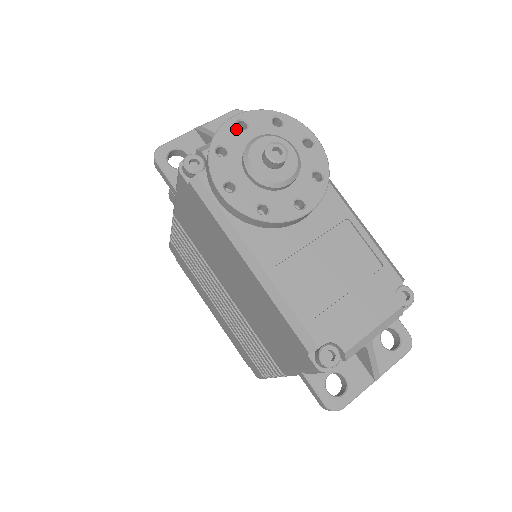
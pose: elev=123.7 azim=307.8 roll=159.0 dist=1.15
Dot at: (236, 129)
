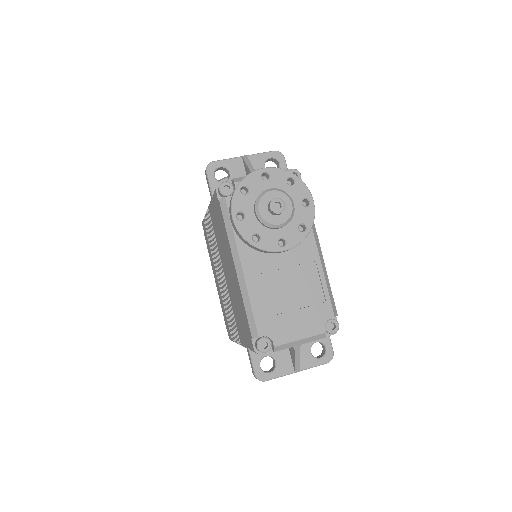
Dot at: (260, 178)
